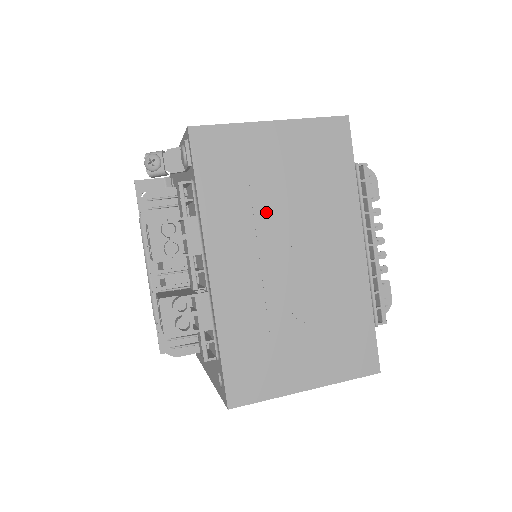
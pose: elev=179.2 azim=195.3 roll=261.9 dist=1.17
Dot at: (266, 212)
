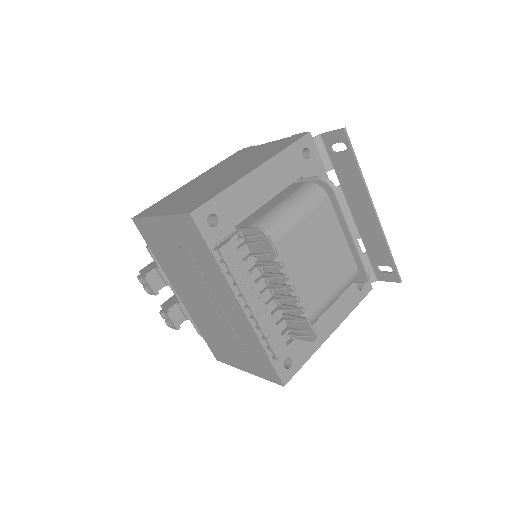
Dot at: (183, 272)
